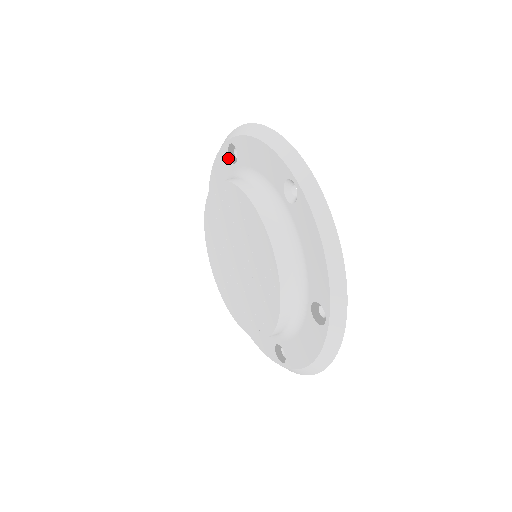
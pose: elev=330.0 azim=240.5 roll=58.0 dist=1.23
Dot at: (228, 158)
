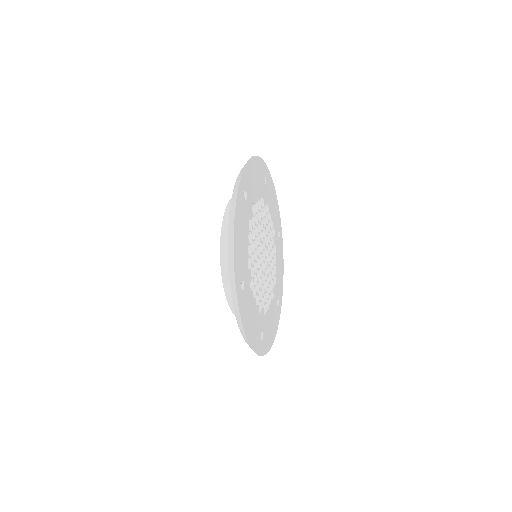
Dot at: occluded
